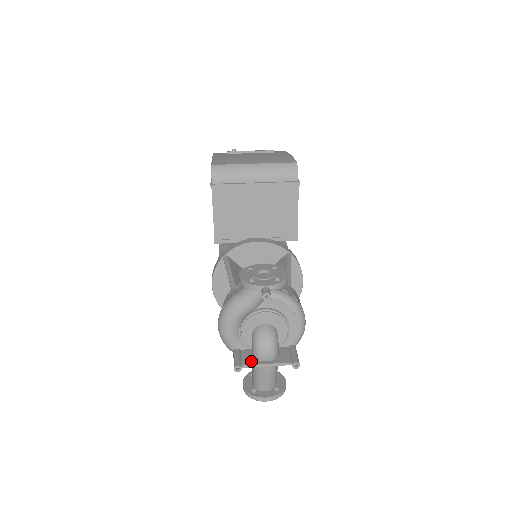
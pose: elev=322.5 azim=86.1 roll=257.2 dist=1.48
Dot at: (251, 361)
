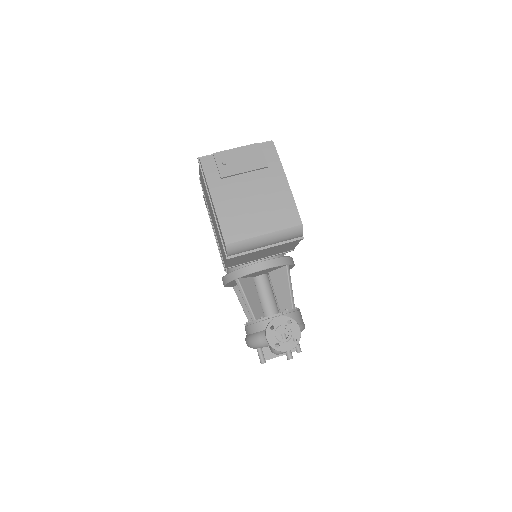
Dot at: (270, 356)
